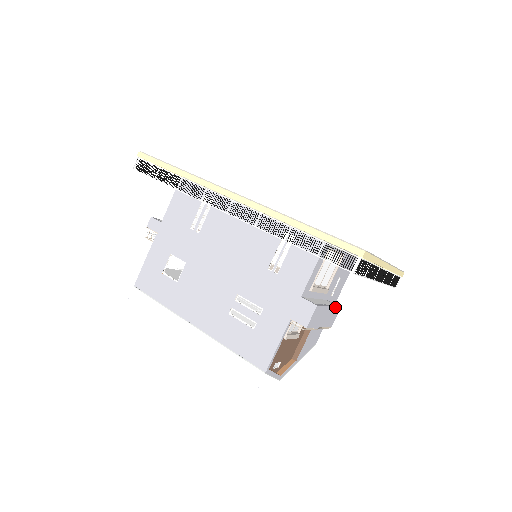
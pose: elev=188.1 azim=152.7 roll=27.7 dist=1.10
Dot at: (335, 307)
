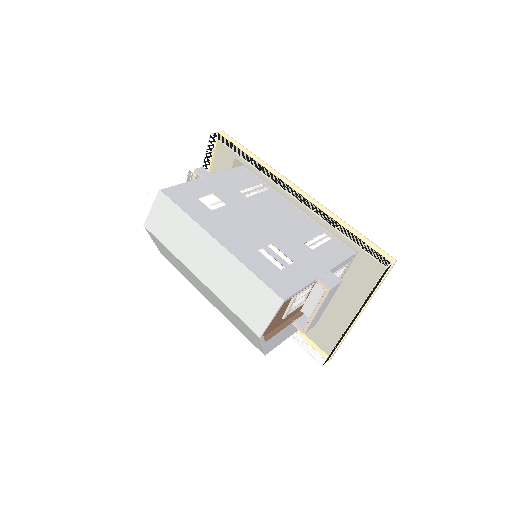
Dot at: occluded
